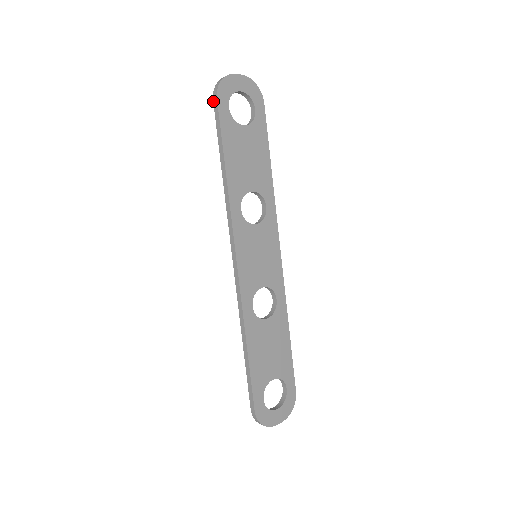
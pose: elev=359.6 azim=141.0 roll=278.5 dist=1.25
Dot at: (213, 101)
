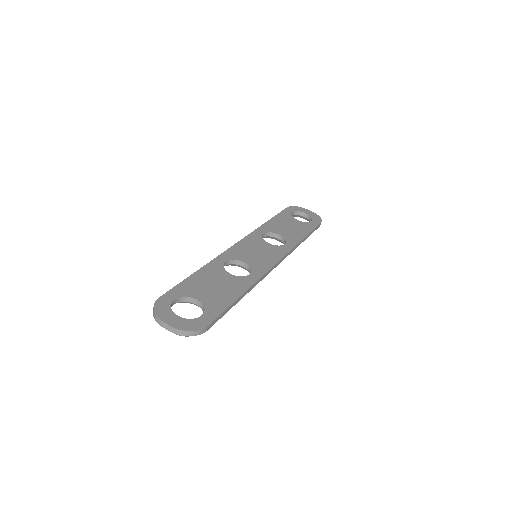
Dot at: occluded
